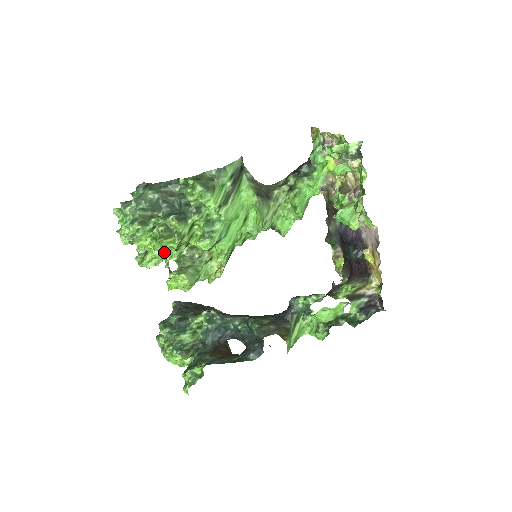
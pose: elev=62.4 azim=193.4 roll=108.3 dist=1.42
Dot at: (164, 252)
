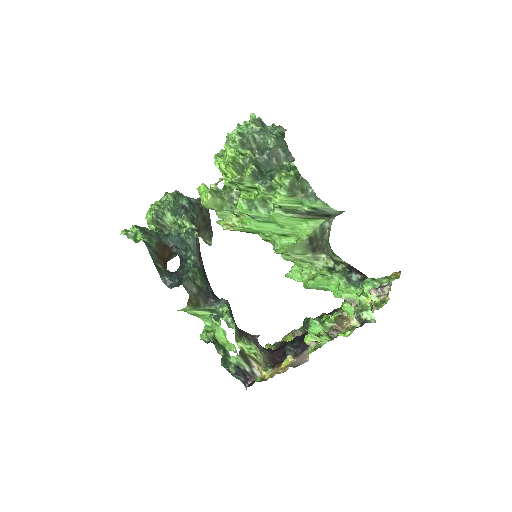
Dot at: occluded
